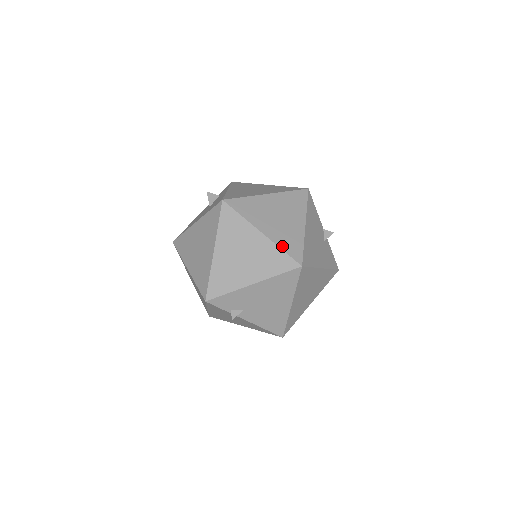
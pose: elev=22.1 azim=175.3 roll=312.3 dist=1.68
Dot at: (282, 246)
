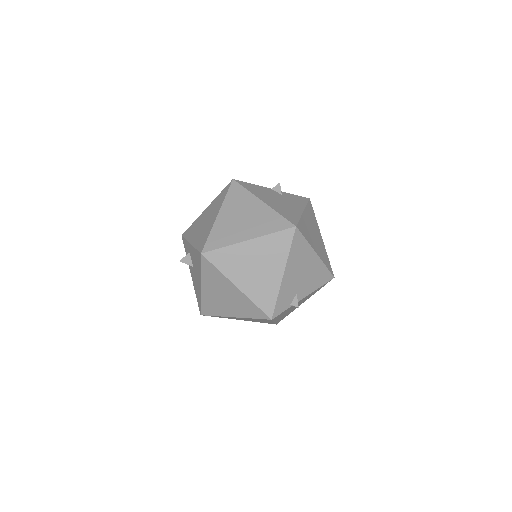
Dot at: (270, 231)
